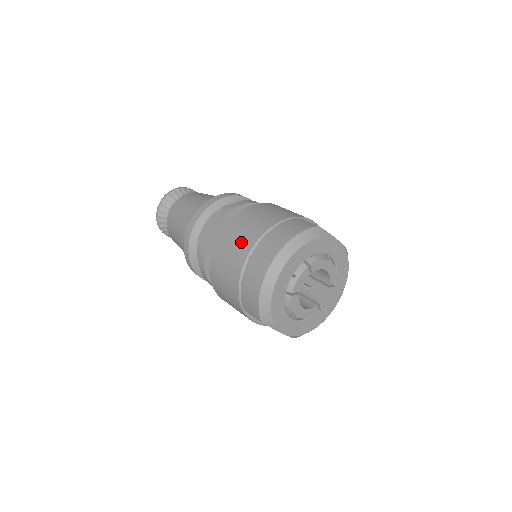
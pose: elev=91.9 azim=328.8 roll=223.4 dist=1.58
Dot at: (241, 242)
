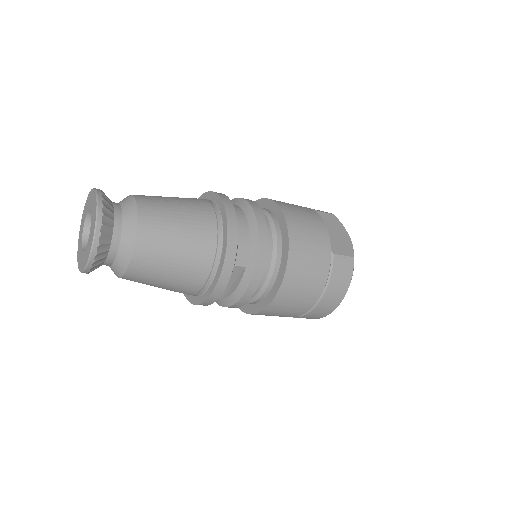
Dot at: (299, 307)
